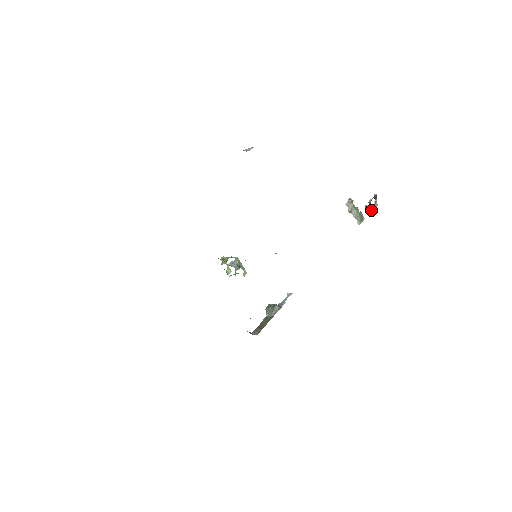
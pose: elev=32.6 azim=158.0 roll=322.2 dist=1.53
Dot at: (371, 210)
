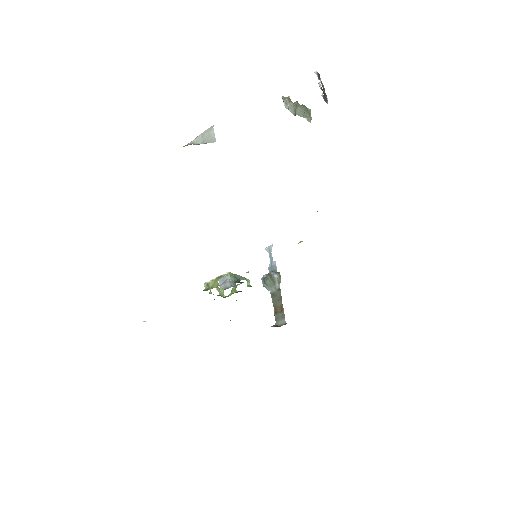
Dot at: (325, 96)
